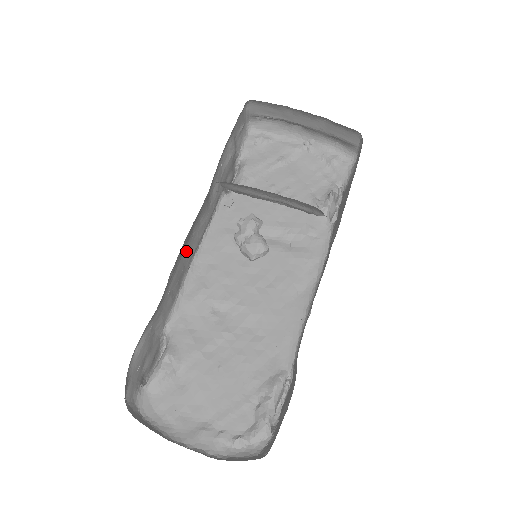
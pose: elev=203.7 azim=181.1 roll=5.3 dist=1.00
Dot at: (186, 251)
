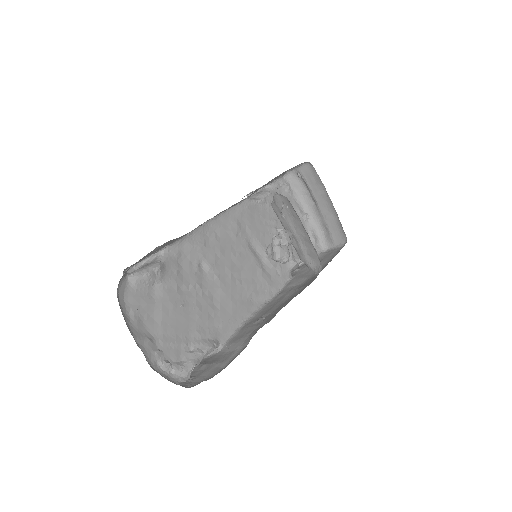
Dot at: (220, 212)
